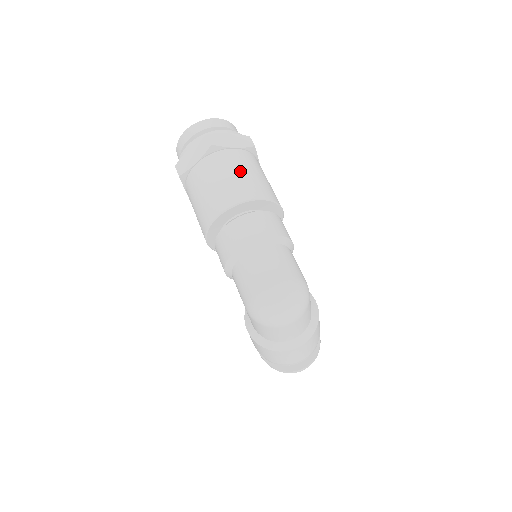
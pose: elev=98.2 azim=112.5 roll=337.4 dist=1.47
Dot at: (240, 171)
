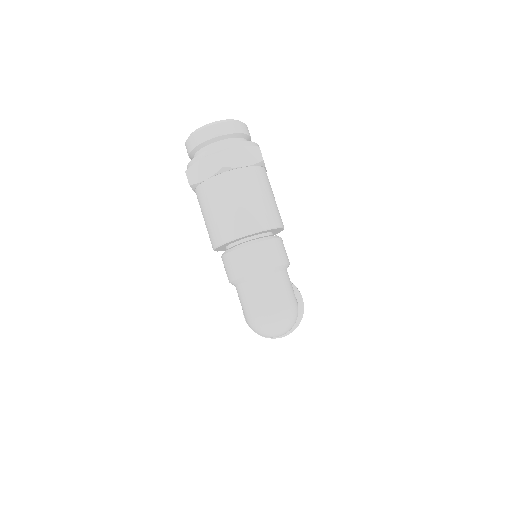
Dot at: (248, 197)
